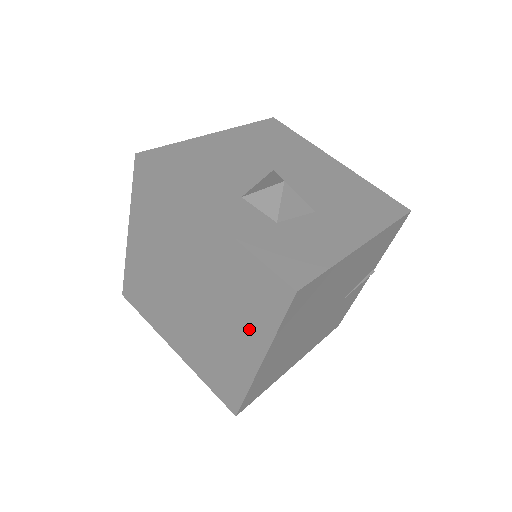
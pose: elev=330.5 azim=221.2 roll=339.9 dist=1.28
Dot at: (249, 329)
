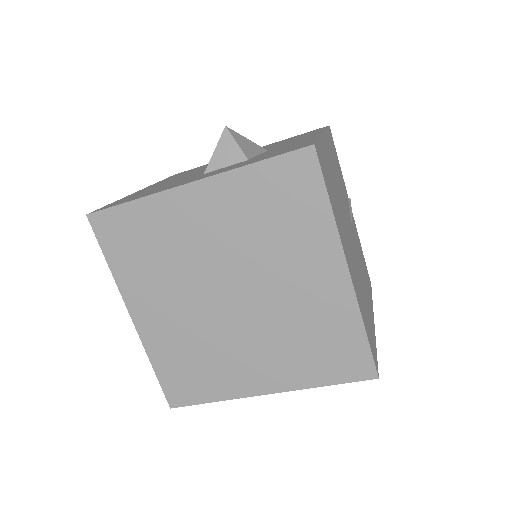
Dot at: (309, 247)
